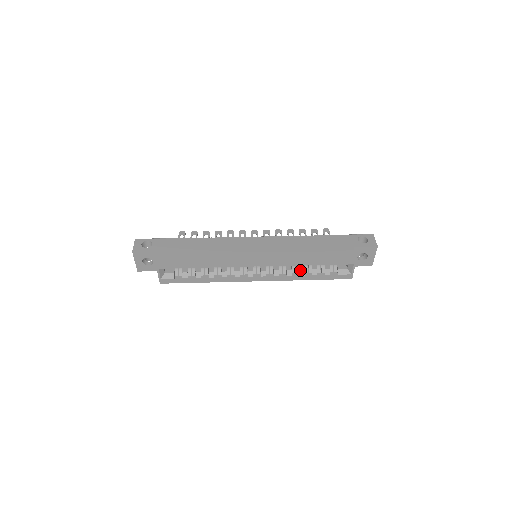
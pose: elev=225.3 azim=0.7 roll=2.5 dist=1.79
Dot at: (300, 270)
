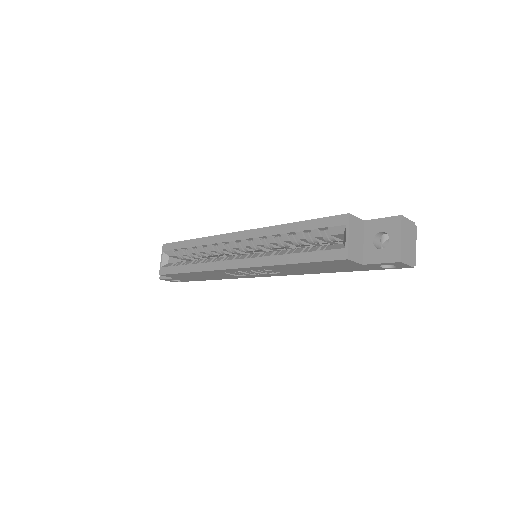
Dot at: (283, 250)
